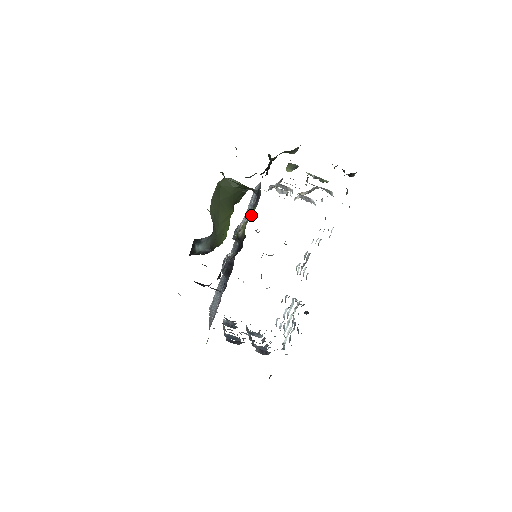
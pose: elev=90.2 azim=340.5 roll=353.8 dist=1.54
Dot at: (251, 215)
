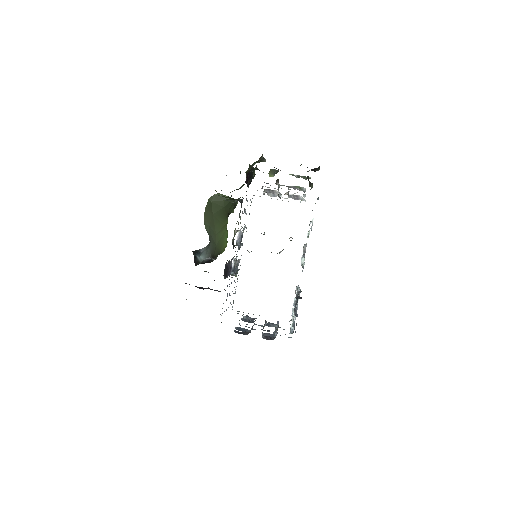
Dot at: occluded
